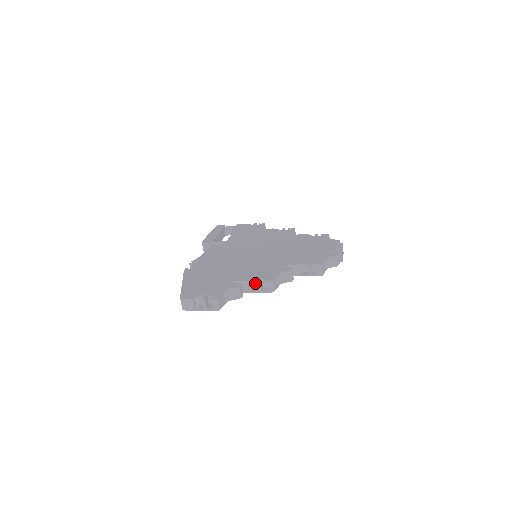
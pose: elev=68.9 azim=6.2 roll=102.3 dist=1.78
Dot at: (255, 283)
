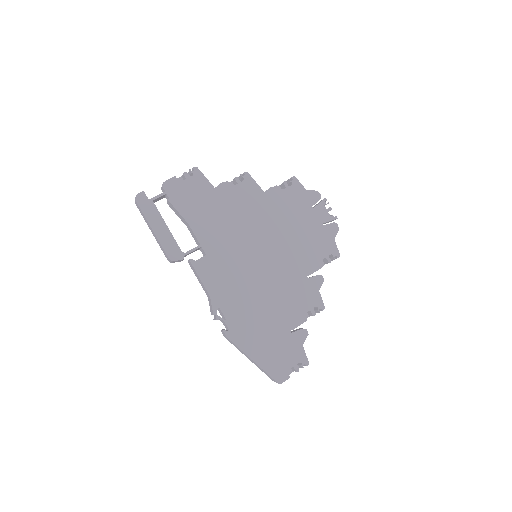
Dot at: (305, 312)
